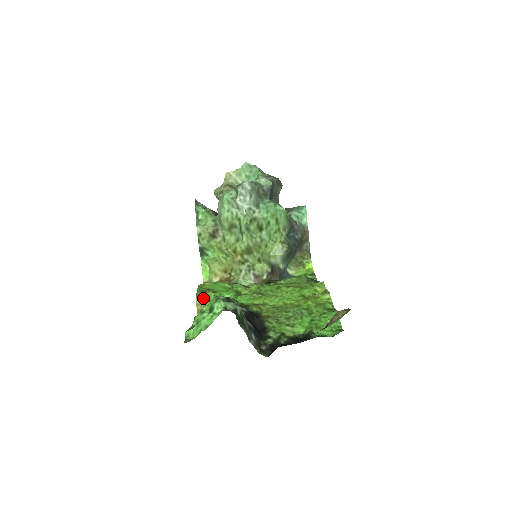
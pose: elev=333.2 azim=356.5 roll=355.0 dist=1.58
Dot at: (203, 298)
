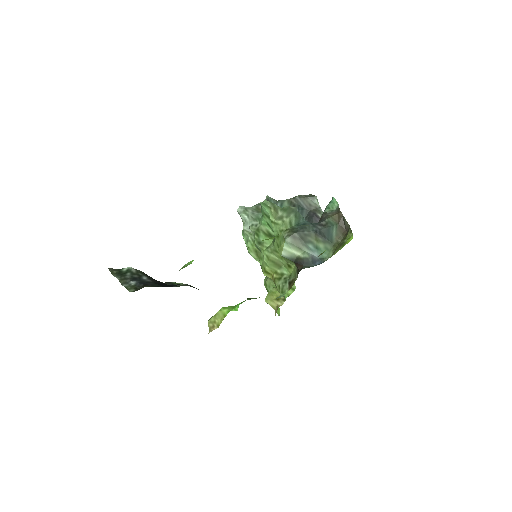
Dot at: (214, 315)
